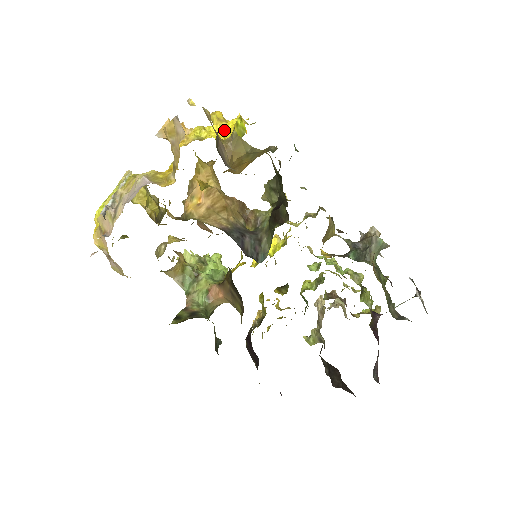
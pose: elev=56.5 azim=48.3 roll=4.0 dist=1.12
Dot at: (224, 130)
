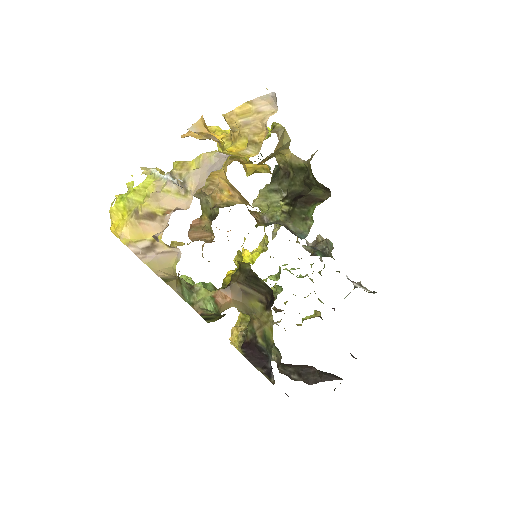
Dot at: occluded
